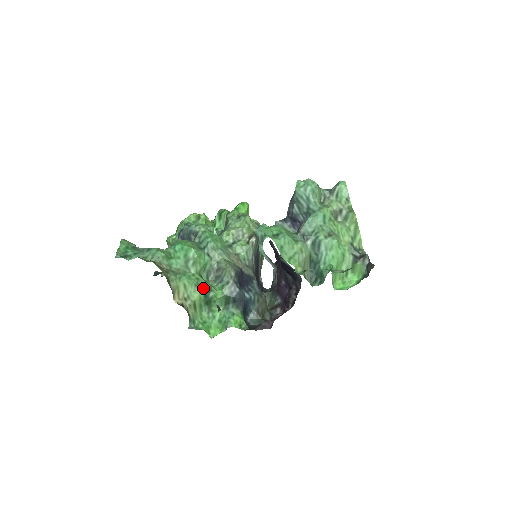
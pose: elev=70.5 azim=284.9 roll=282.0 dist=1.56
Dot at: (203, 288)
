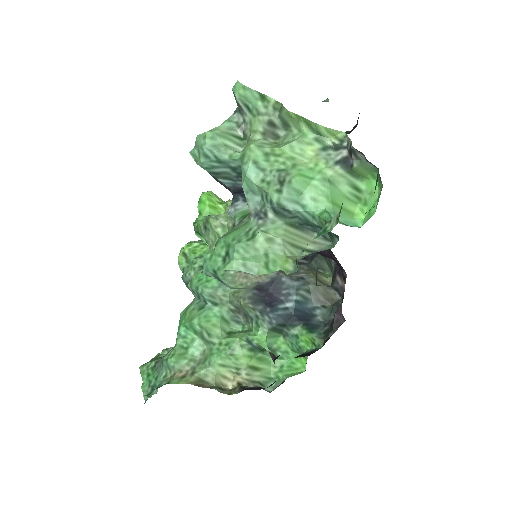
Dot at: (241, 346)
